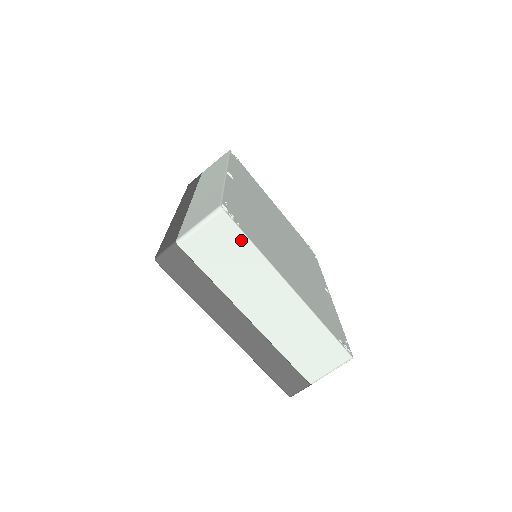
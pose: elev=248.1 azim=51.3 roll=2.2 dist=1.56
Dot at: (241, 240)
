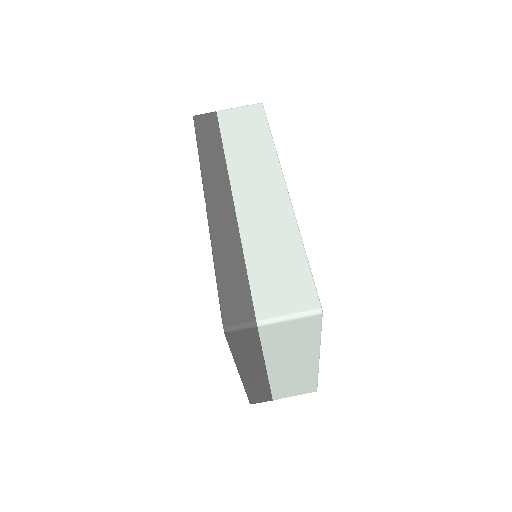
Dot at: (315, 332)
